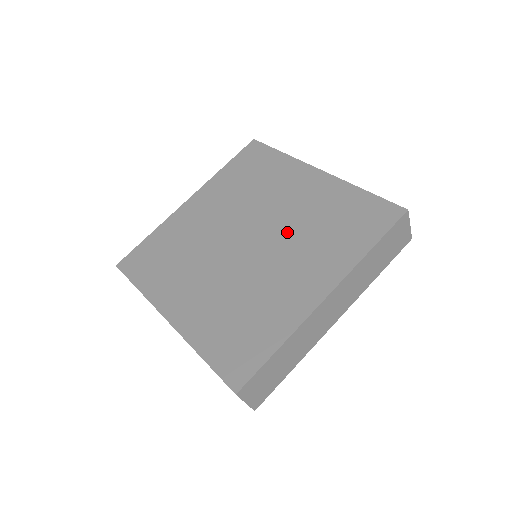
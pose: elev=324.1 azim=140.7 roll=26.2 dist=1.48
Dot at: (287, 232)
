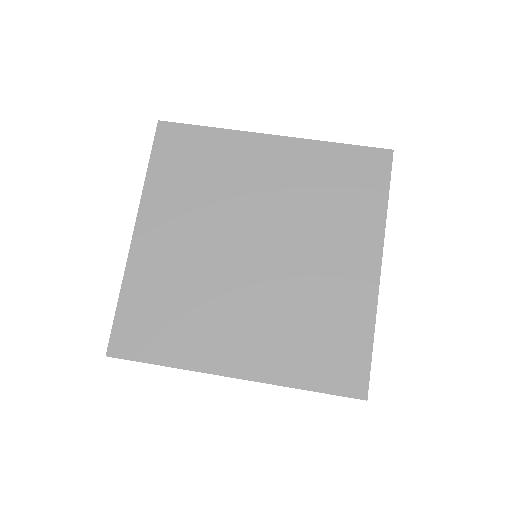
Dot at: (293, 221)
